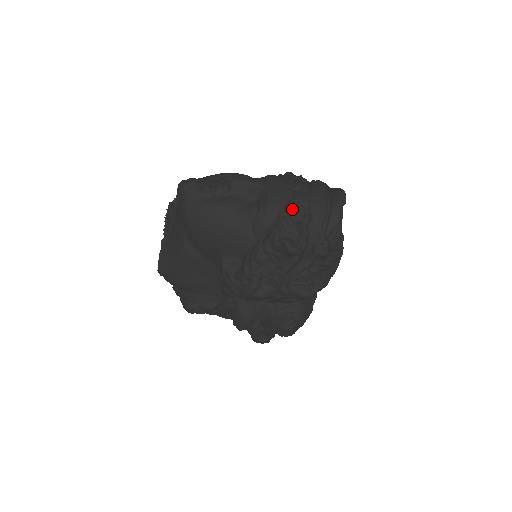
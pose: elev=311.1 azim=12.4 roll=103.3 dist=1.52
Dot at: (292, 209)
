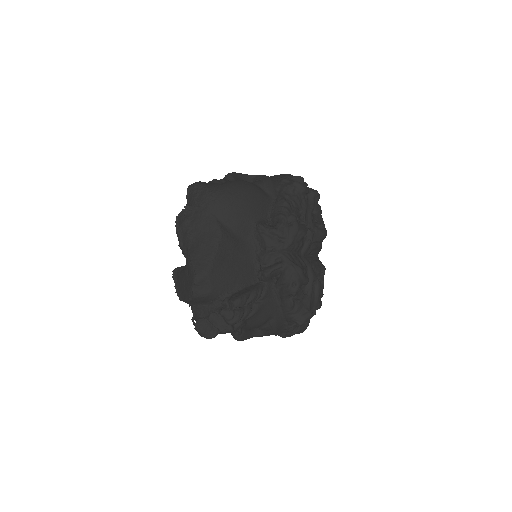
Dot at: (281, 175)
